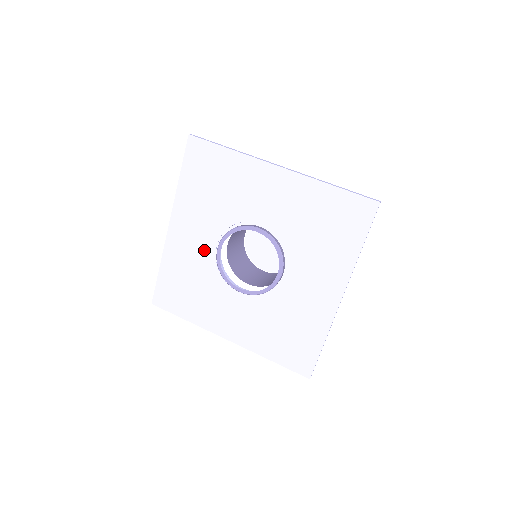
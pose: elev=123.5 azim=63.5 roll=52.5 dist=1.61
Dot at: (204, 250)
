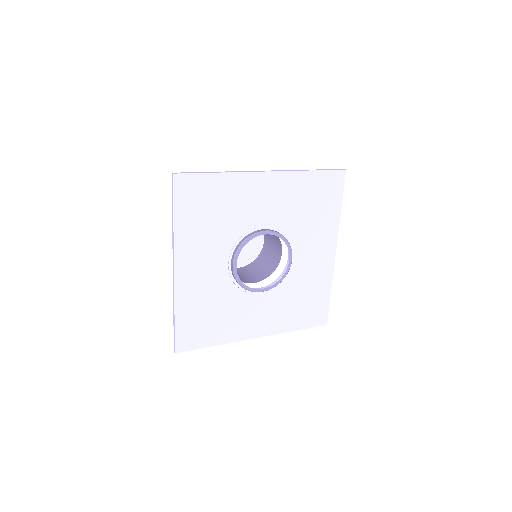
Dot at: (217, 275)
